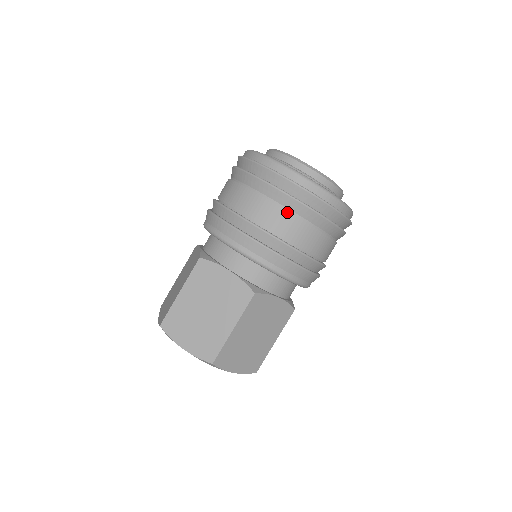
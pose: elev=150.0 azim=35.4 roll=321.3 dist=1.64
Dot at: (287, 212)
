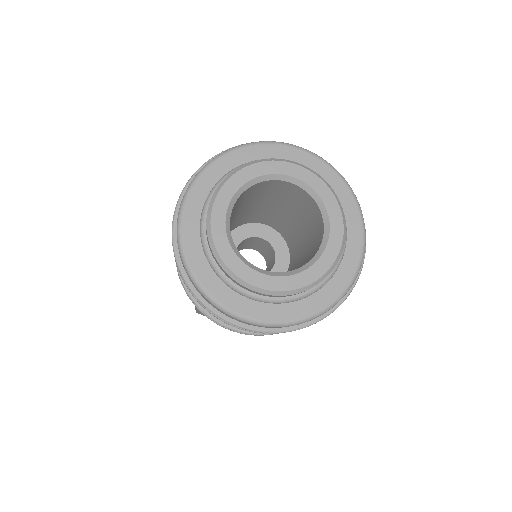
Dot at: occluded
